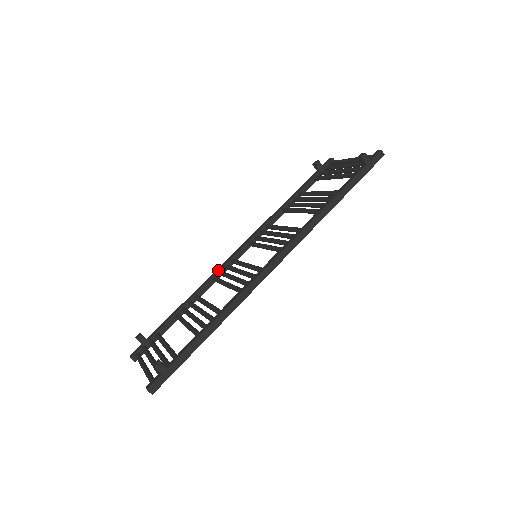
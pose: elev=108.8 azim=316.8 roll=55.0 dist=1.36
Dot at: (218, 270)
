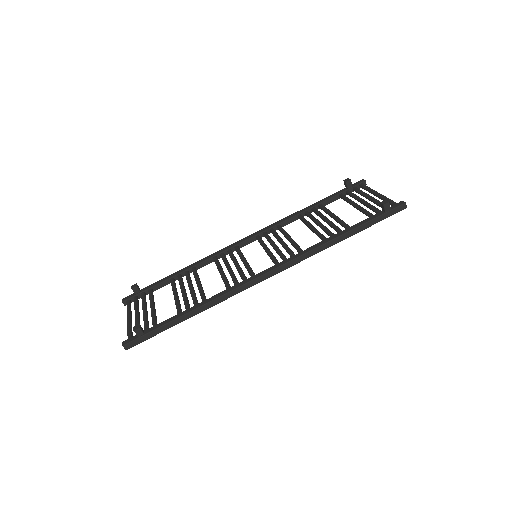
Dot at: (221, 252)
